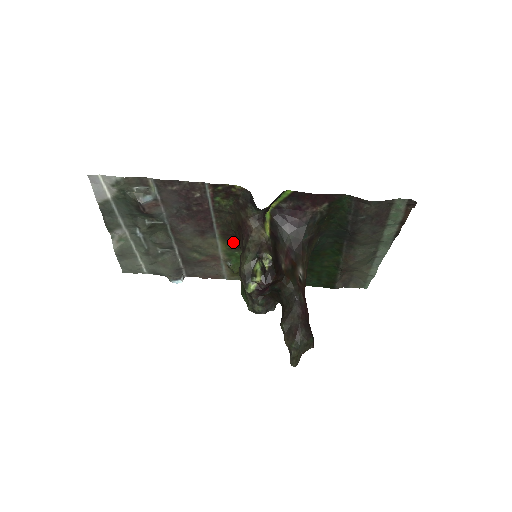
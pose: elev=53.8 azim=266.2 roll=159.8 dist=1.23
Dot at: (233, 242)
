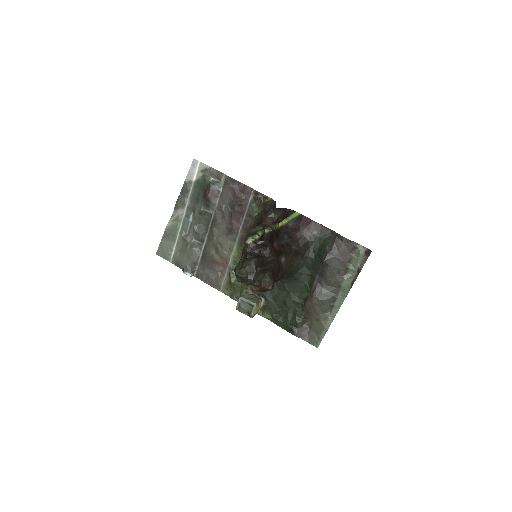
Dot at: occluded
